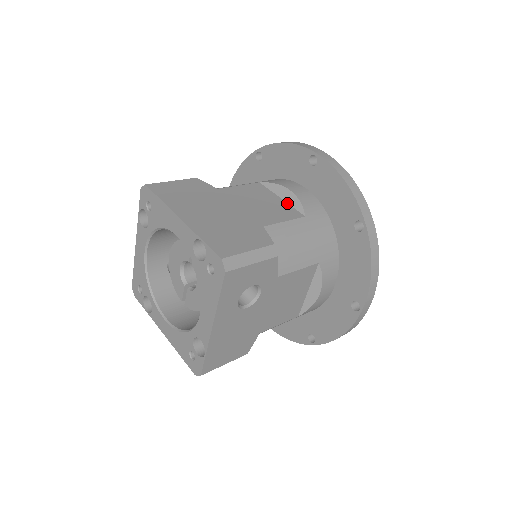
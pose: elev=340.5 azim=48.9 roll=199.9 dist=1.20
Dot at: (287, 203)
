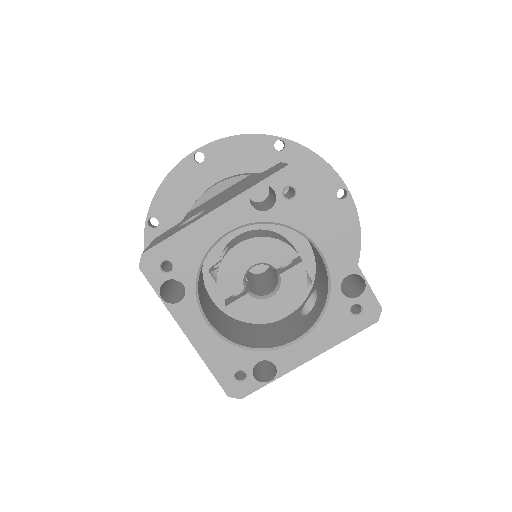
Dot at: occluded
